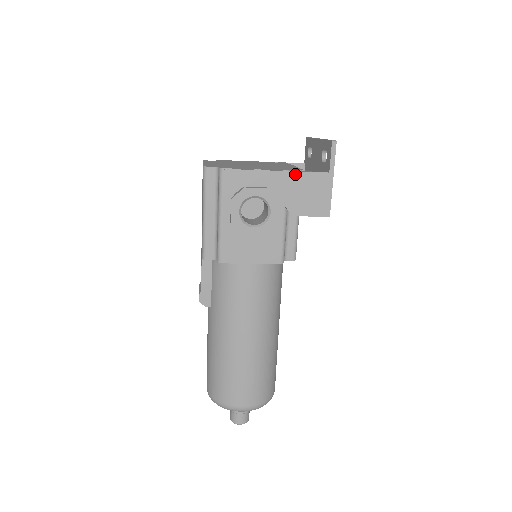
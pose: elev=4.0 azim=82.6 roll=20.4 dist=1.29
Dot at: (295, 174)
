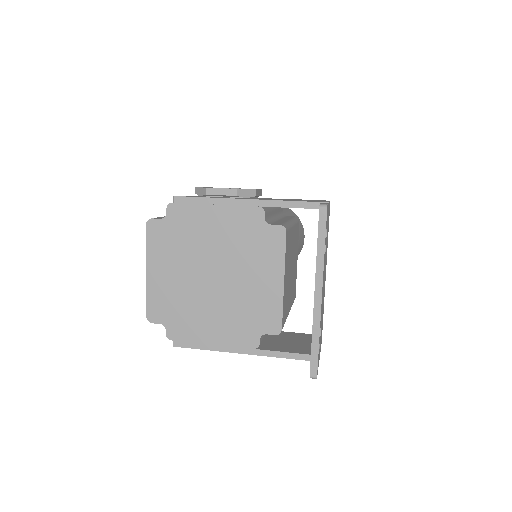
Dot at: (265, 355)
